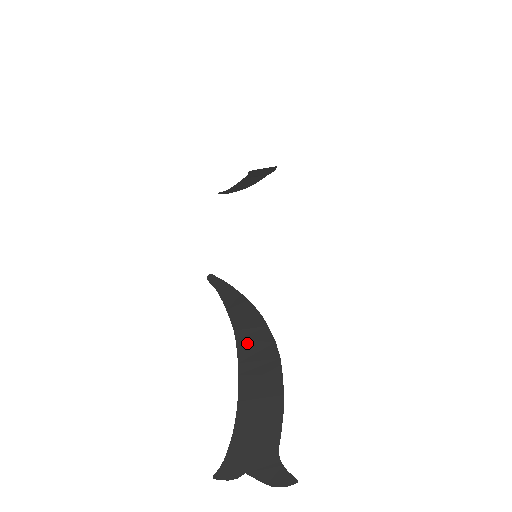
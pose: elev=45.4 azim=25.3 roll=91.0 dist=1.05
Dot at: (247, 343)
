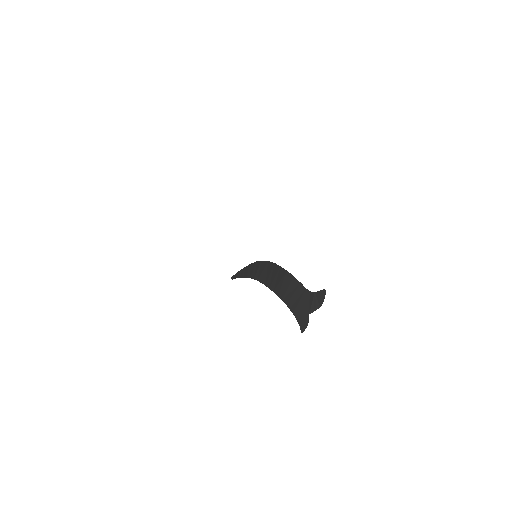
Dot at: (261, 276)
